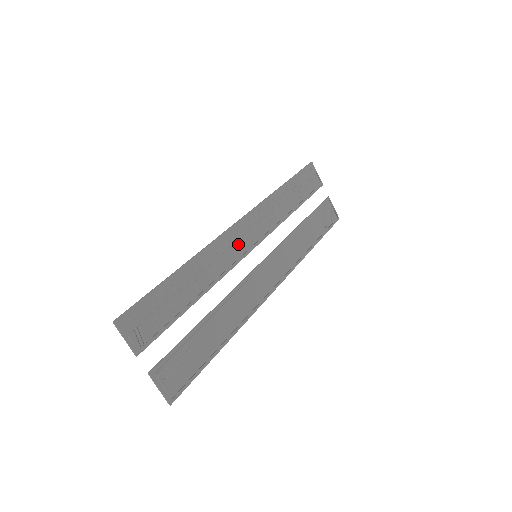
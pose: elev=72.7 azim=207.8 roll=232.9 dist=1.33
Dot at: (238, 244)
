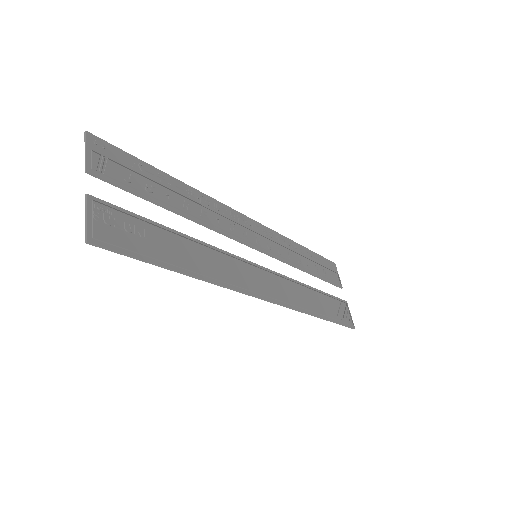
Dot at: (242, 229)
